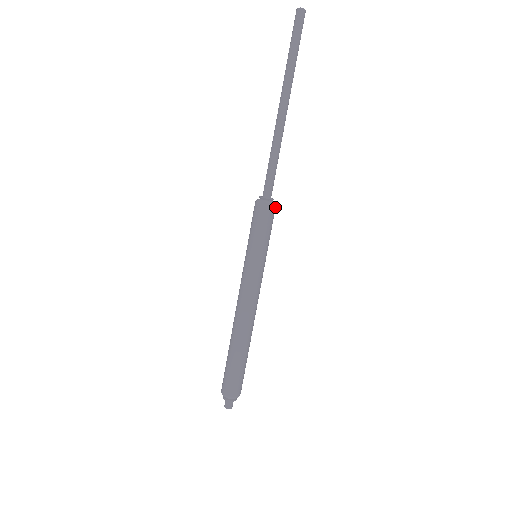
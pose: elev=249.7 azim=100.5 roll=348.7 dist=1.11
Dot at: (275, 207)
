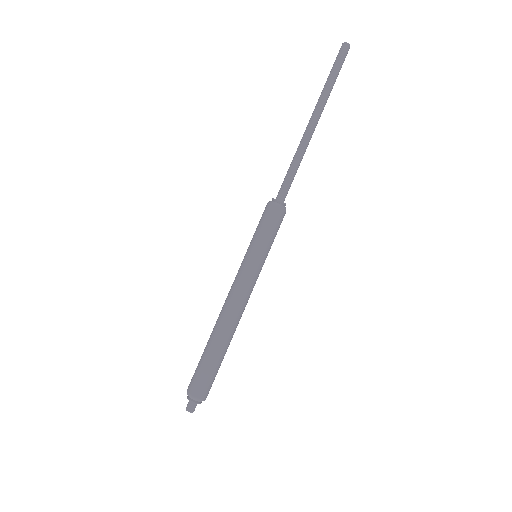
Dot at: (285, 212)
